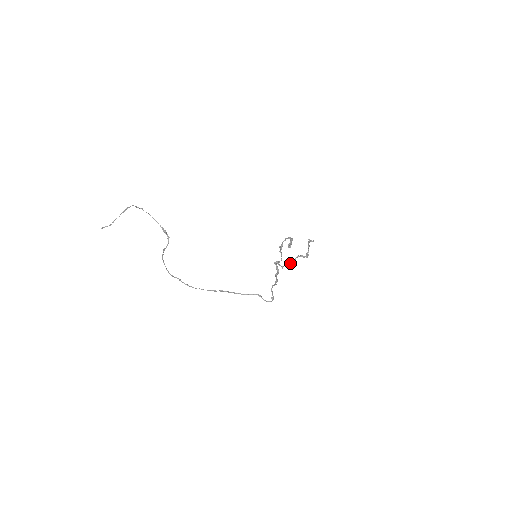
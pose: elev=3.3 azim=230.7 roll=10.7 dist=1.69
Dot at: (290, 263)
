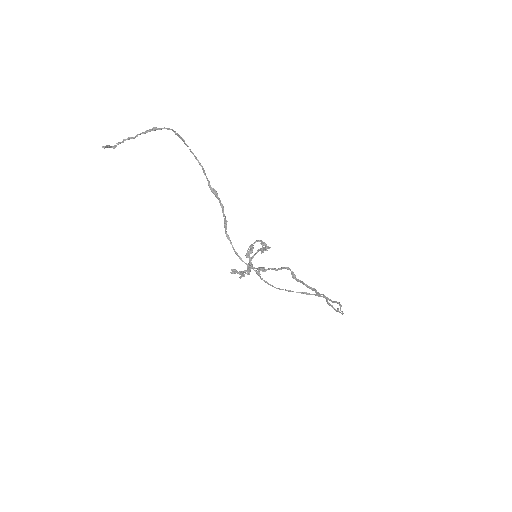
Dot at: occluded
